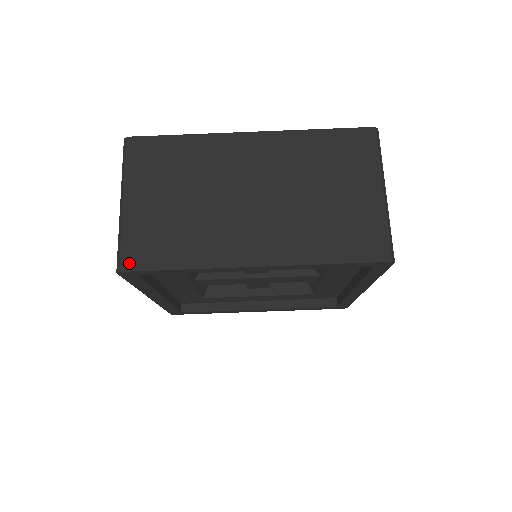
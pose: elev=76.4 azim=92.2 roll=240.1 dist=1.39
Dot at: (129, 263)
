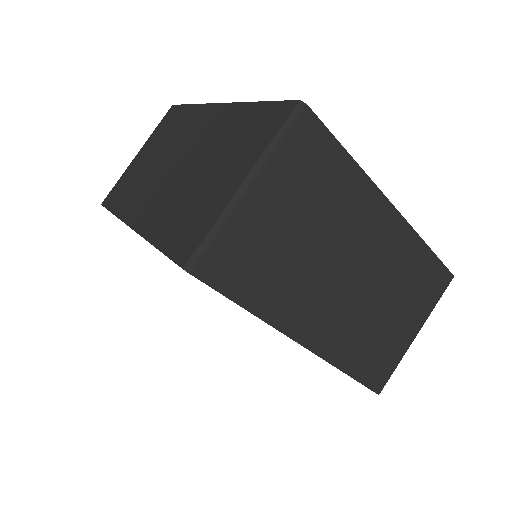
Dot at: (206, 270)
